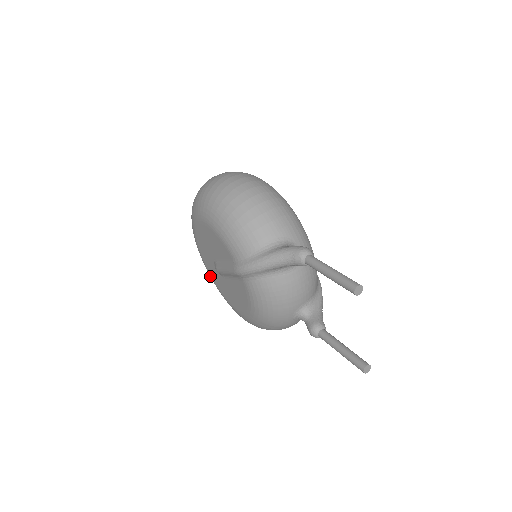
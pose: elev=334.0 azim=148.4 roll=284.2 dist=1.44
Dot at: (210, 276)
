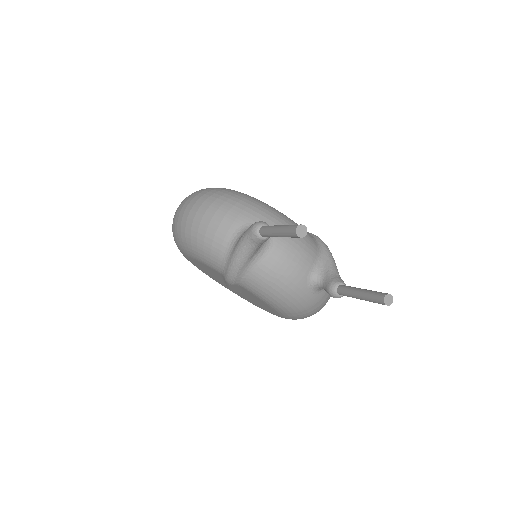
Dot at: occluded
